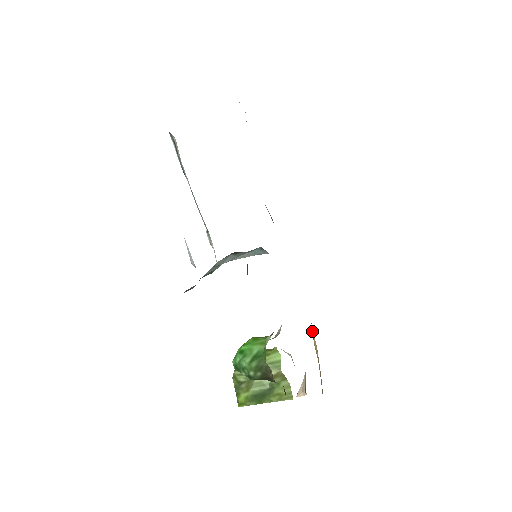
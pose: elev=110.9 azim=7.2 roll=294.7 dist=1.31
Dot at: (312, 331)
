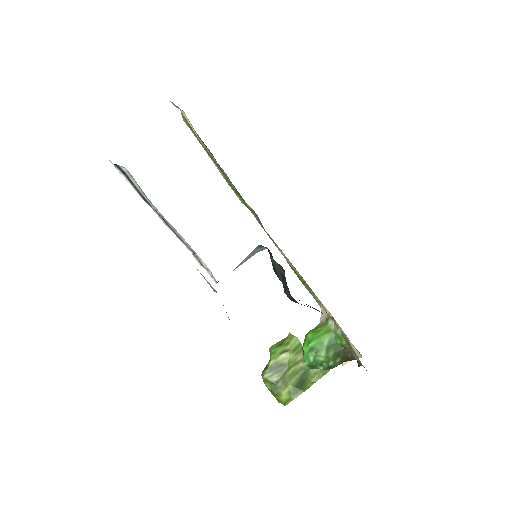
Dot at: (317, 302)
